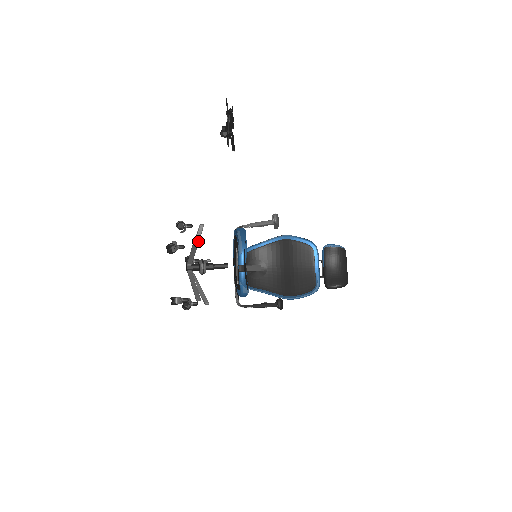
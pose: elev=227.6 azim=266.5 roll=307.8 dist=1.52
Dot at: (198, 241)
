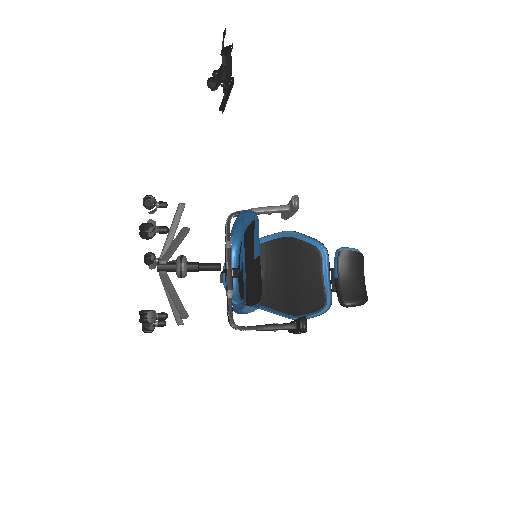
Dot at: (175, 228)
